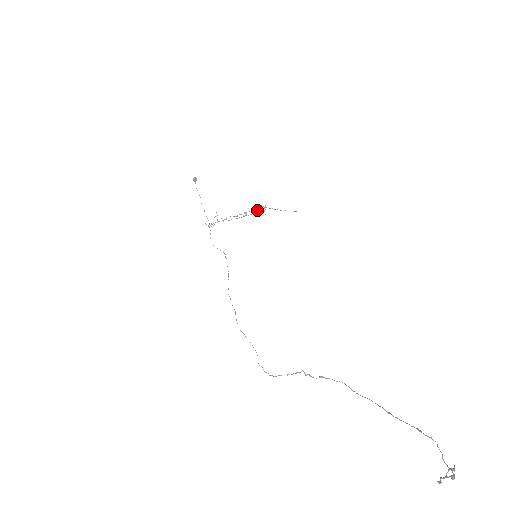
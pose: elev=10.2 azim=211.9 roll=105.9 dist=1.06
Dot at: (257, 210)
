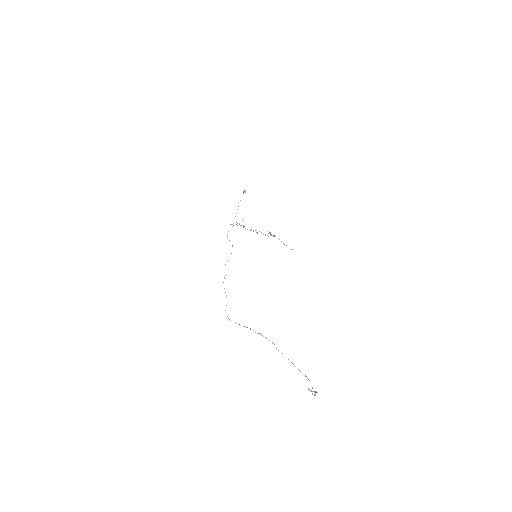
Dot at: occluded
